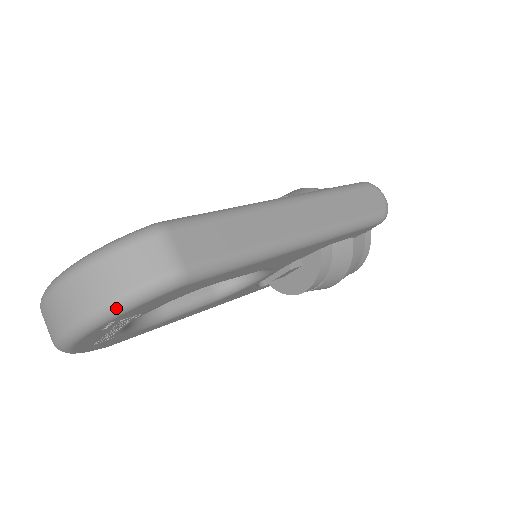
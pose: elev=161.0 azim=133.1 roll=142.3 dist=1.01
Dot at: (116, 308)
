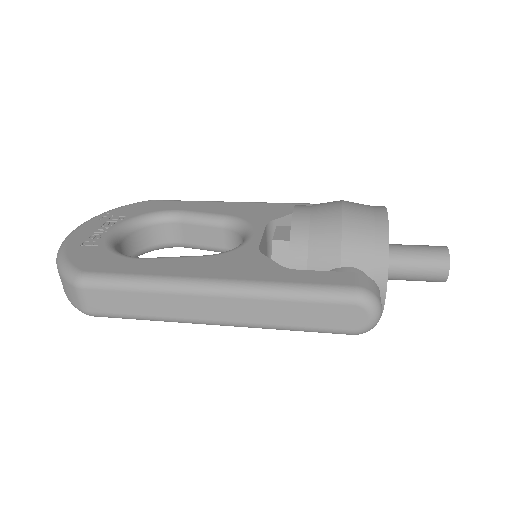
Dot at: occluded
